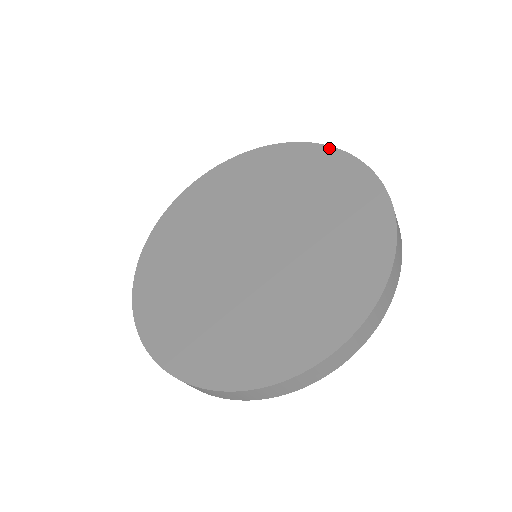
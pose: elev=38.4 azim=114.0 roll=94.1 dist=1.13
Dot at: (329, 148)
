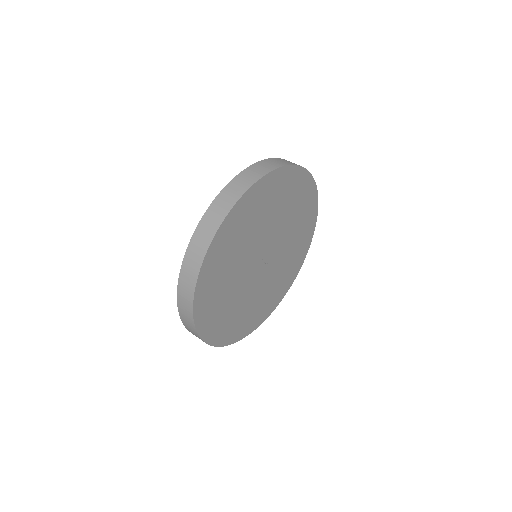
Dot at: occluded
